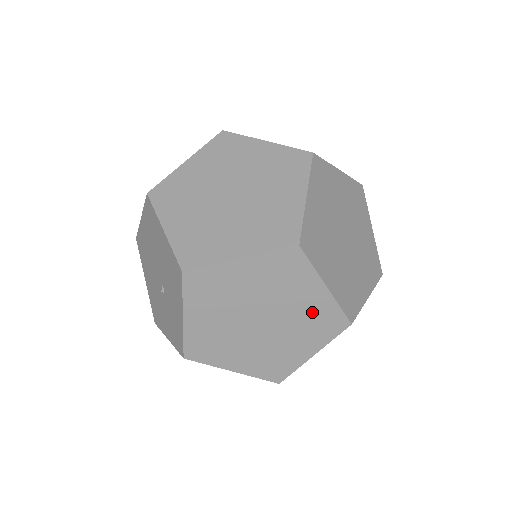
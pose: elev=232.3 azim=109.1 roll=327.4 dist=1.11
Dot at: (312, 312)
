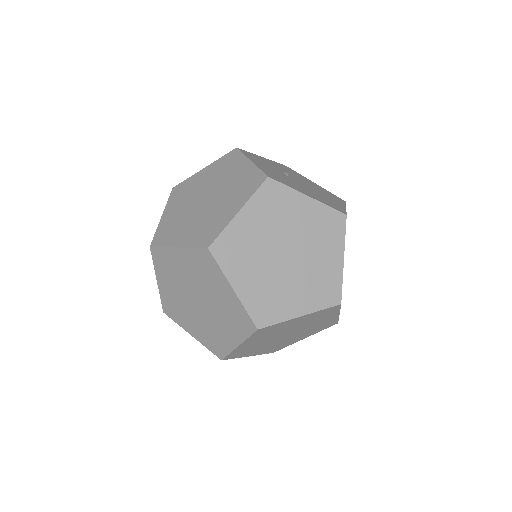
Dot at: (309, 319)
